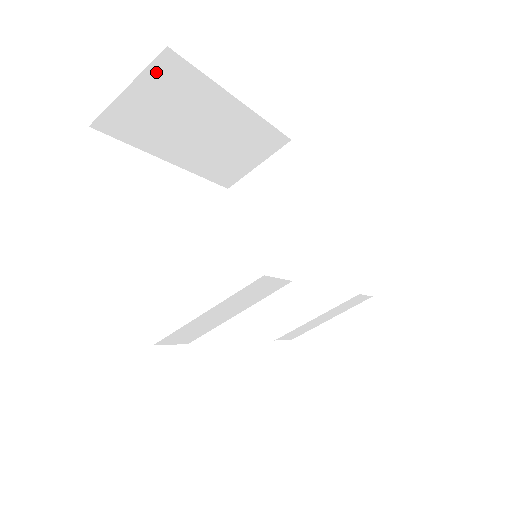
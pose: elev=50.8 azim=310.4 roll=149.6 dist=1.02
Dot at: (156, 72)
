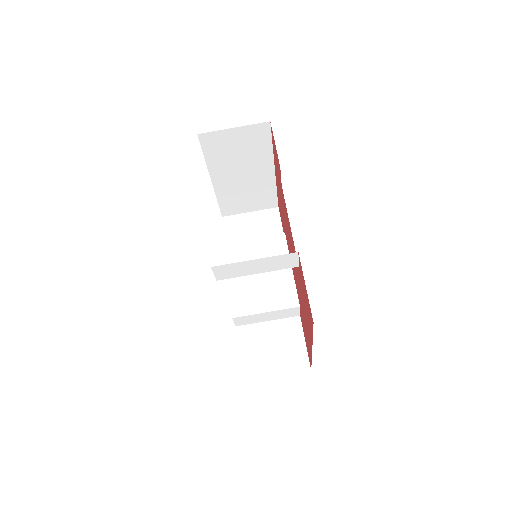
Dot at: (254, 129)
